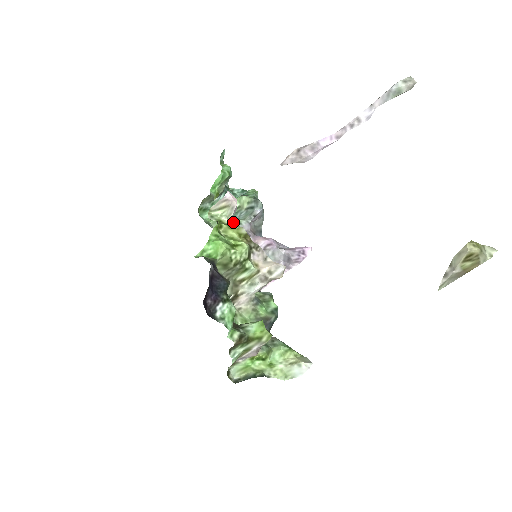
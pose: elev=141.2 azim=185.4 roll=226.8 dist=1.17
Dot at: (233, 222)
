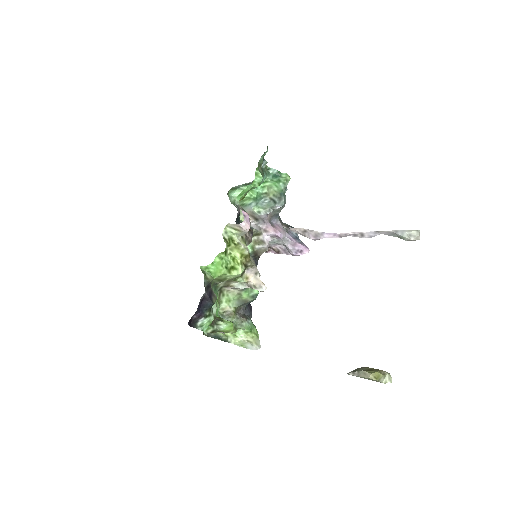
Dot at: (254, 209)
